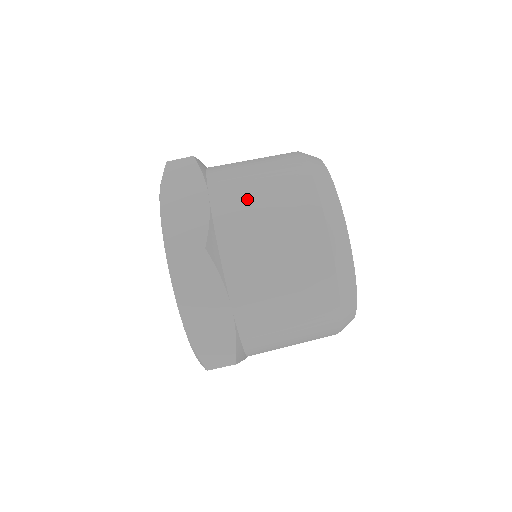
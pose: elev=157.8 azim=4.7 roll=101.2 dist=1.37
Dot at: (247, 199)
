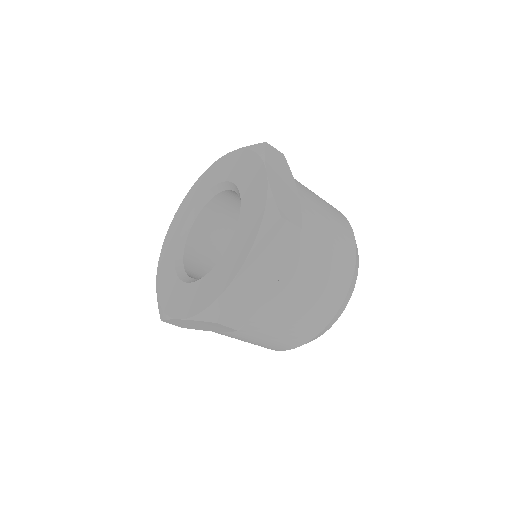
Dot at: (293, 304)
